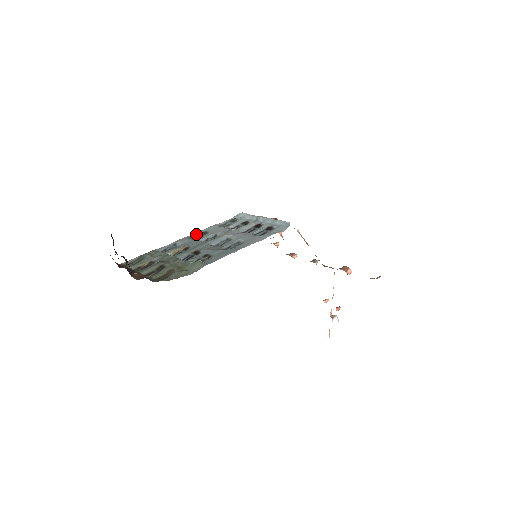
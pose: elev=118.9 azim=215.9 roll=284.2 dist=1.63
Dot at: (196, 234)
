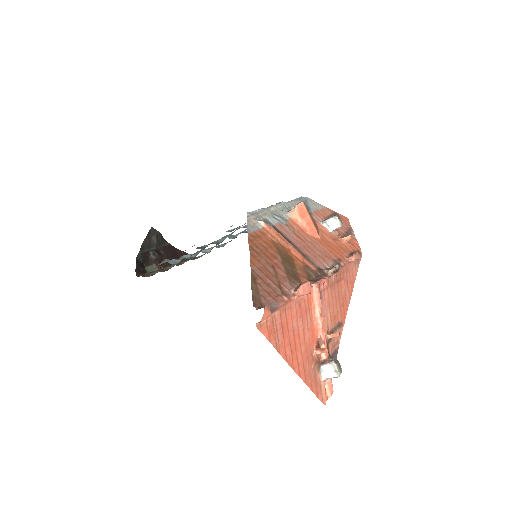
Dot at: occluded
